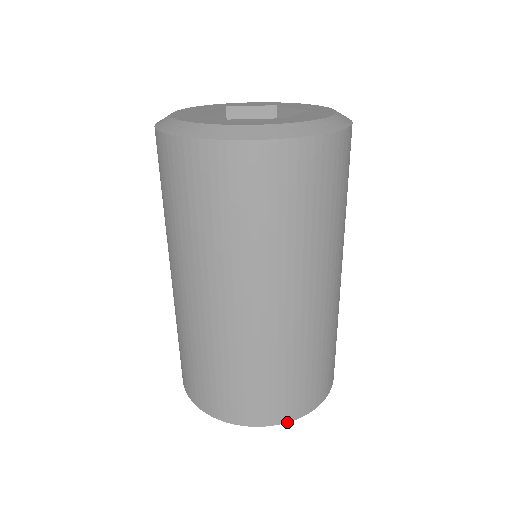
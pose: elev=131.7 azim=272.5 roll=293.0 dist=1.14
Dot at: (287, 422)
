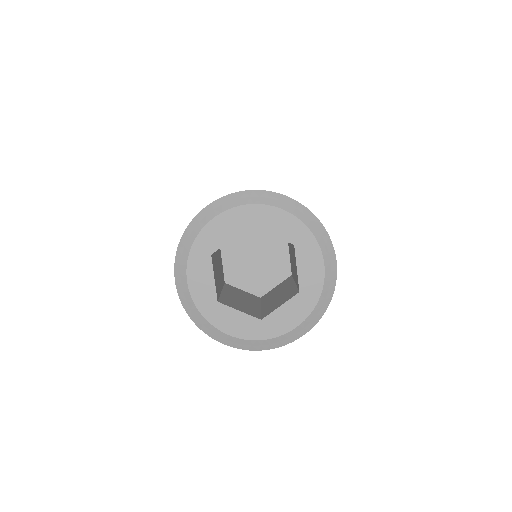
Dot at: occluded
